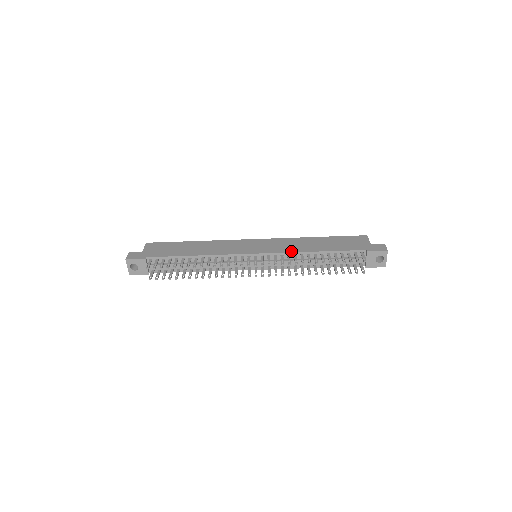
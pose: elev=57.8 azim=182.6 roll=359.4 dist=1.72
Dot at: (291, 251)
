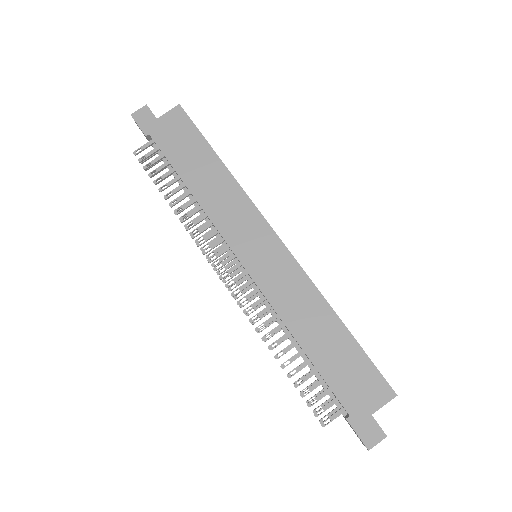
Dot at: (276, 307)
